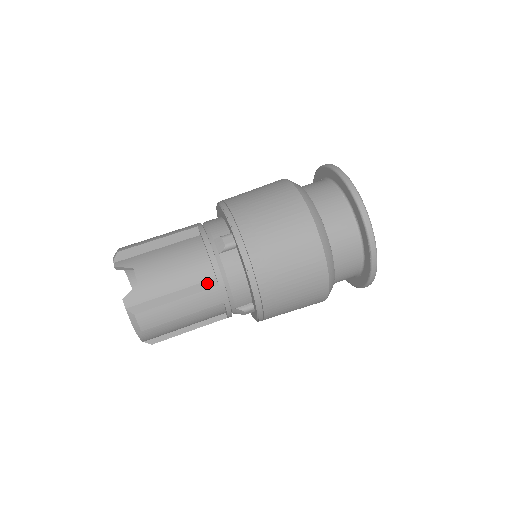
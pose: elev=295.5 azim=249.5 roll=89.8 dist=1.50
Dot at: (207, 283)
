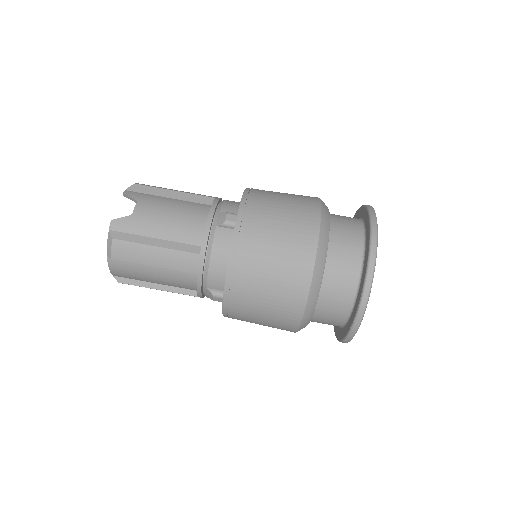
Dot at: (191, 247)
